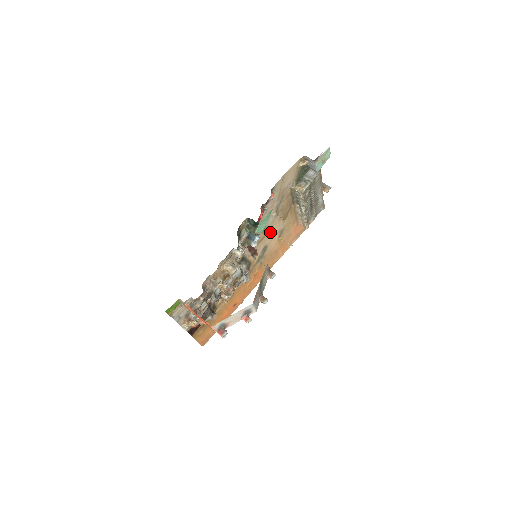
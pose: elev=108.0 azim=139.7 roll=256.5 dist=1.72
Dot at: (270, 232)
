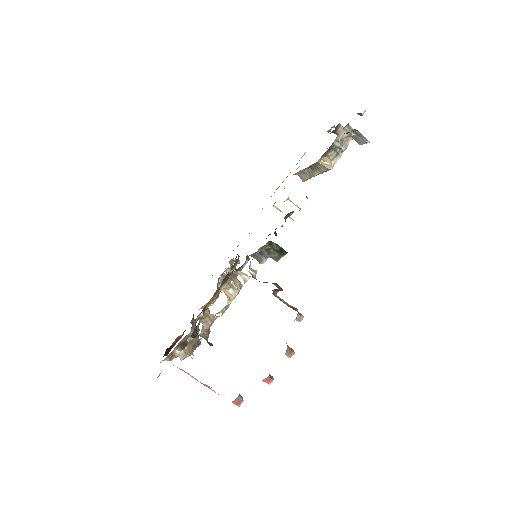
Dot at: occluded
